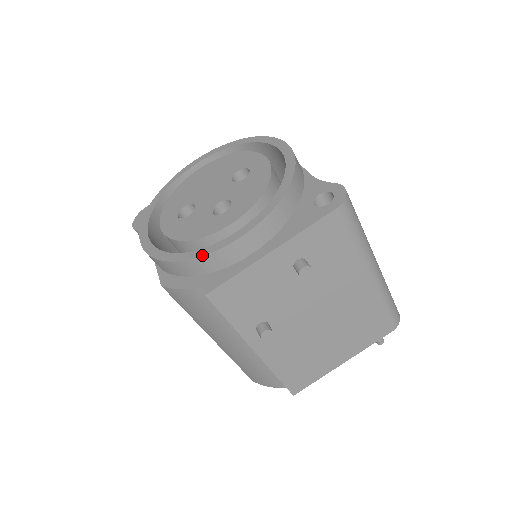
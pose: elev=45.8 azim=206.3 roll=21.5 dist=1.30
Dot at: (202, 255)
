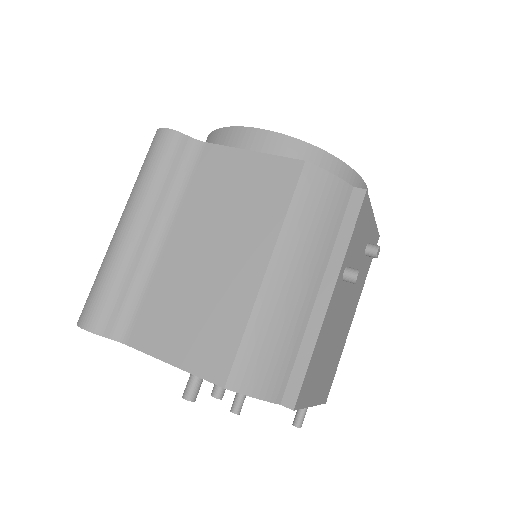
Dot at: (354, 170)
